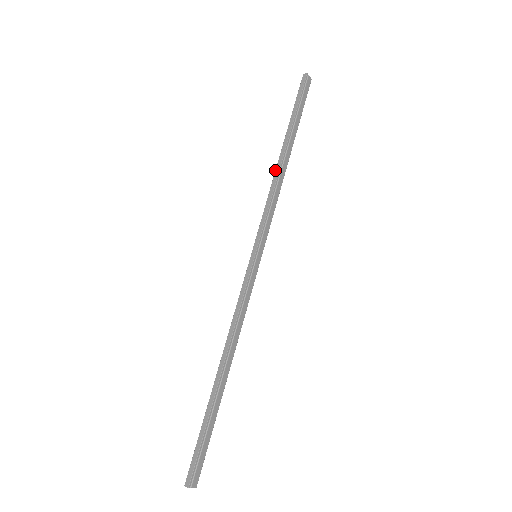
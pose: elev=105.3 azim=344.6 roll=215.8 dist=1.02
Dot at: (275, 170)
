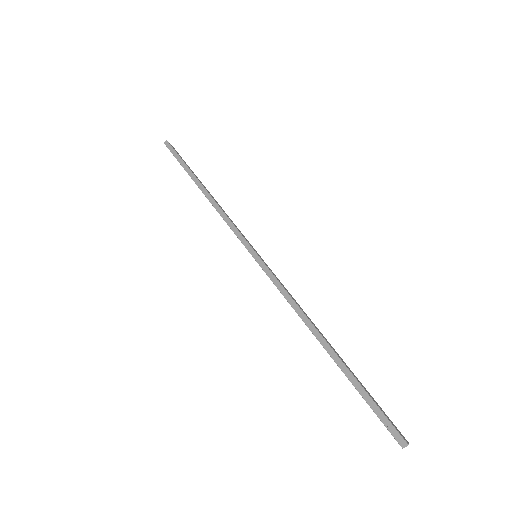
Dot at: occluded
